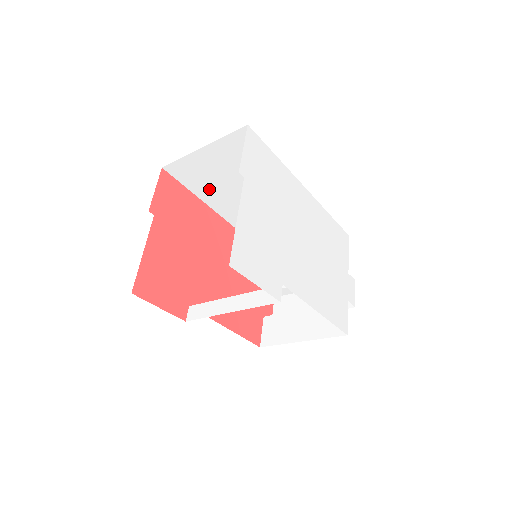
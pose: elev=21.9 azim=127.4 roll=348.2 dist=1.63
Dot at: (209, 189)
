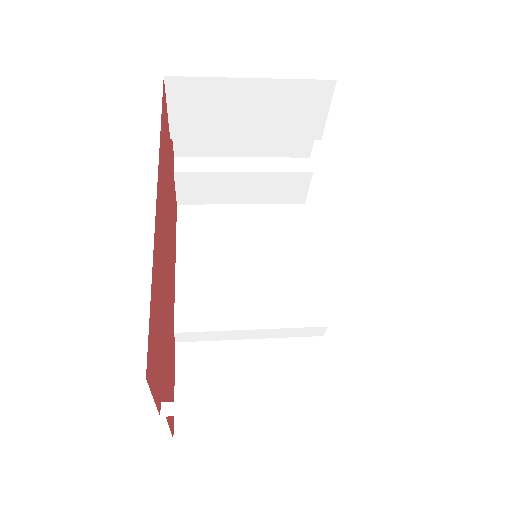
Dot at: occluded
